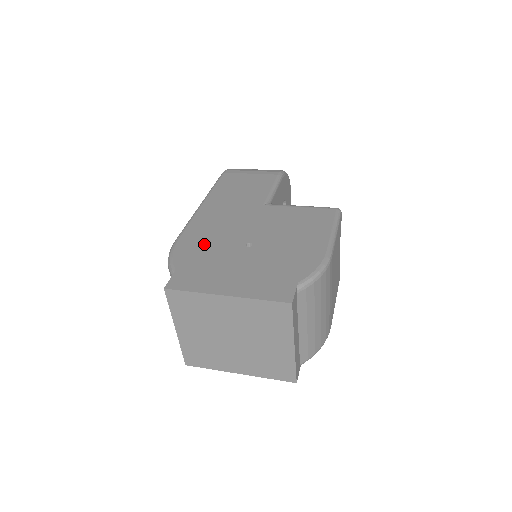
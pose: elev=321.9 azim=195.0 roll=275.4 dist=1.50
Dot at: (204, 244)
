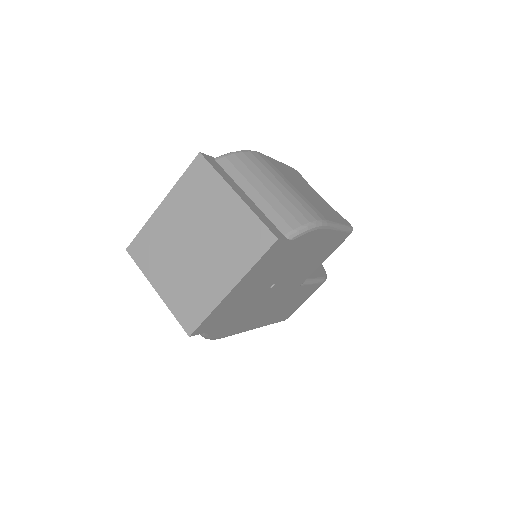
Dot at: occluded
